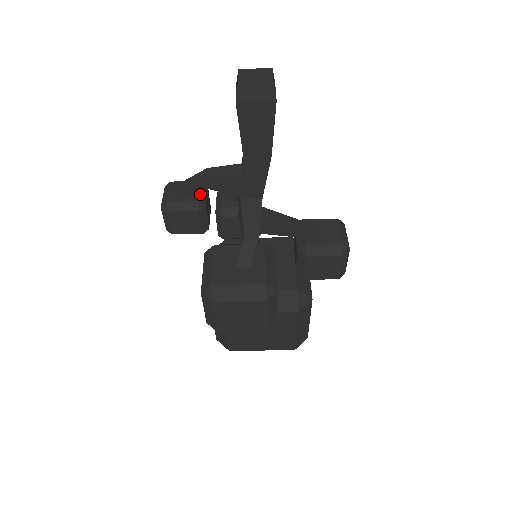
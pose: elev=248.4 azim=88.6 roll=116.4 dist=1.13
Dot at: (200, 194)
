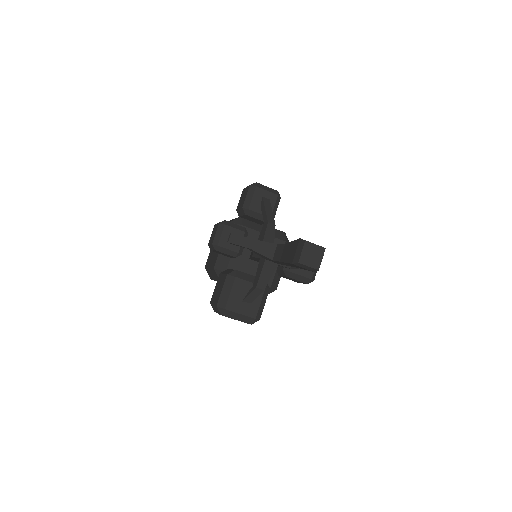
Dot at: occluded
